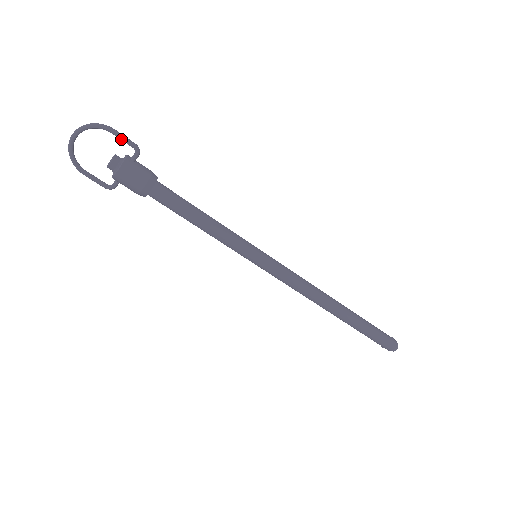
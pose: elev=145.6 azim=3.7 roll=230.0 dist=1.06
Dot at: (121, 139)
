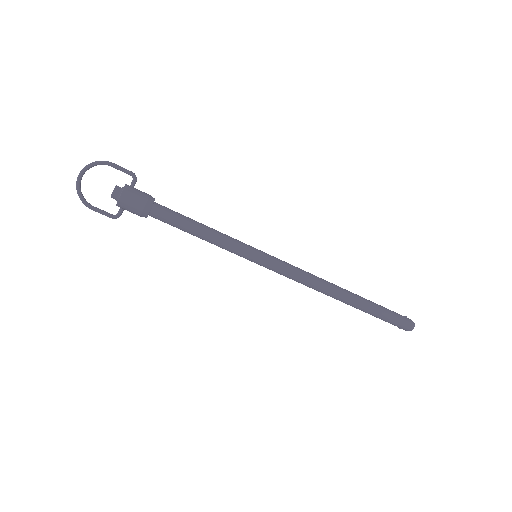
Dot at: (120, 169)
